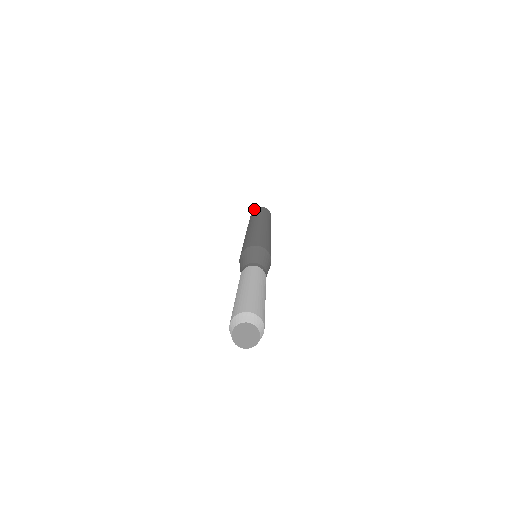
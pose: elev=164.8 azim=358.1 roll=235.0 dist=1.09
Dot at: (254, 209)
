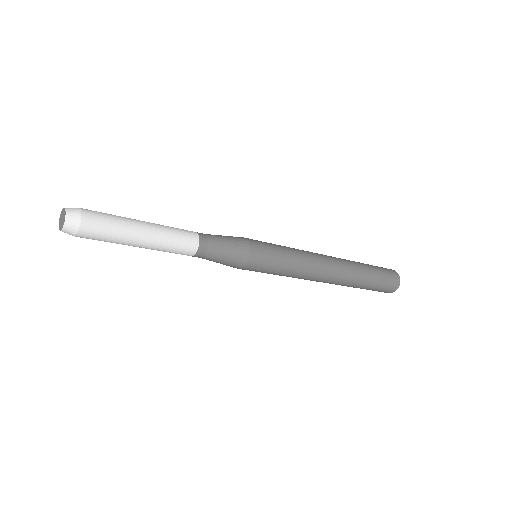
Dot at: occluded
